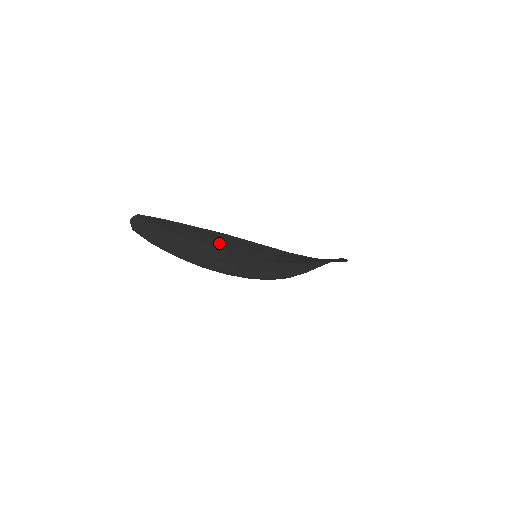
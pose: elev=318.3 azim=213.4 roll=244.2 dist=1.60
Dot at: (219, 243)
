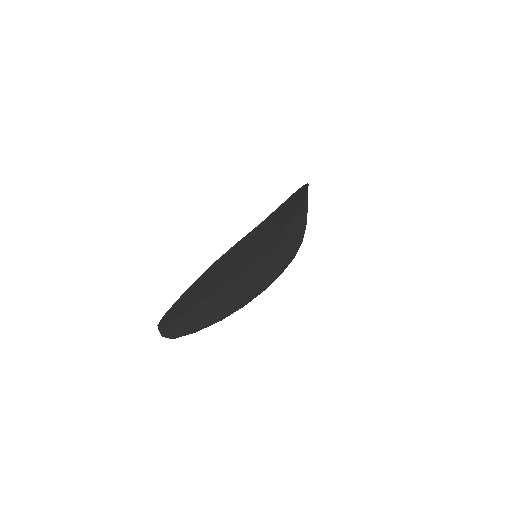
Dot at: (221, 278)
